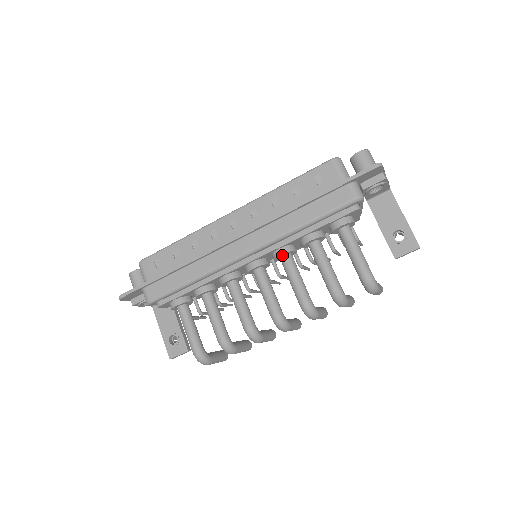
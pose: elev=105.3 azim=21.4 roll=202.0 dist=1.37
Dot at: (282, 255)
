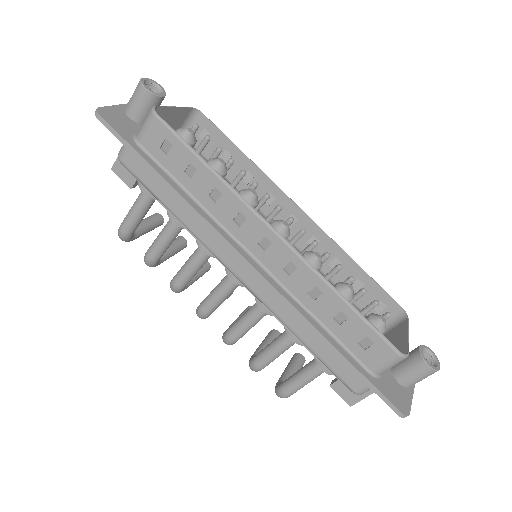
Dot at: (263, 306)
